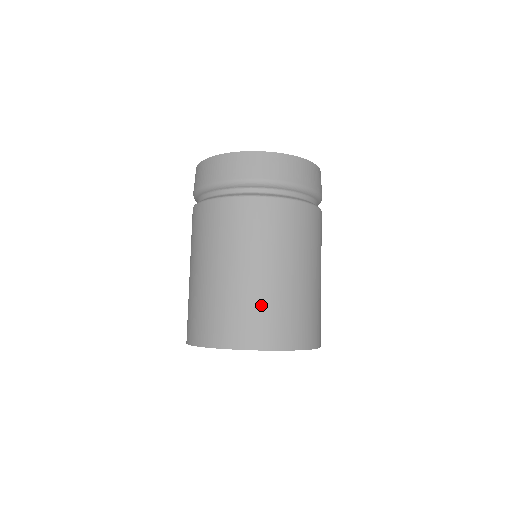
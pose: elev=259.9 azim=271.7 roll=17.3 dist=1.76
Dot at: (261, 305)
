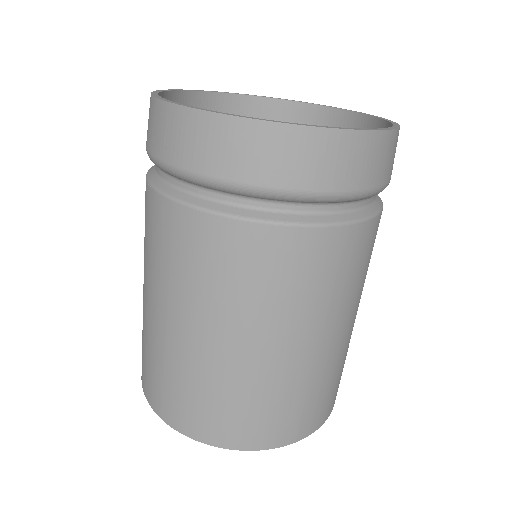
Dot at: (246, 396)
